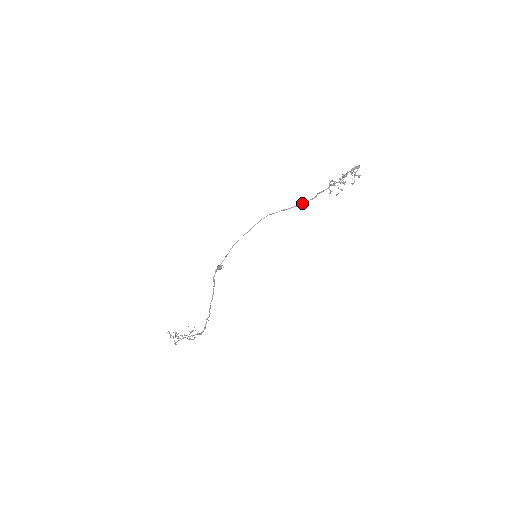
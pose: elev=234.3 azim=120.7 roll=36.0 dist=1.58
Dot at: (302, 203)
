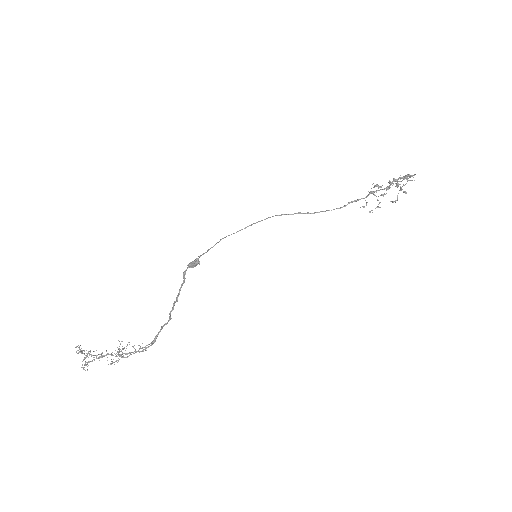
Dot at: (325, 211)
